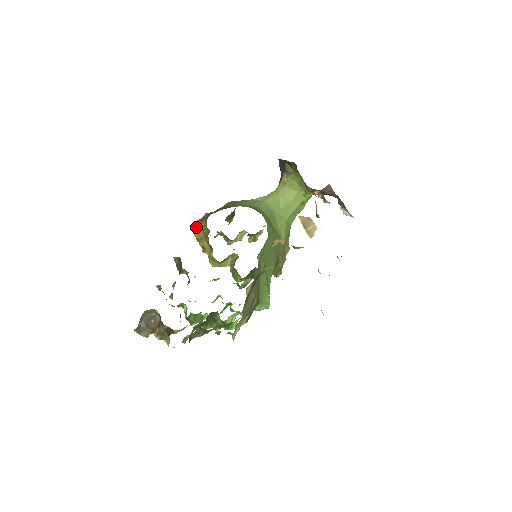
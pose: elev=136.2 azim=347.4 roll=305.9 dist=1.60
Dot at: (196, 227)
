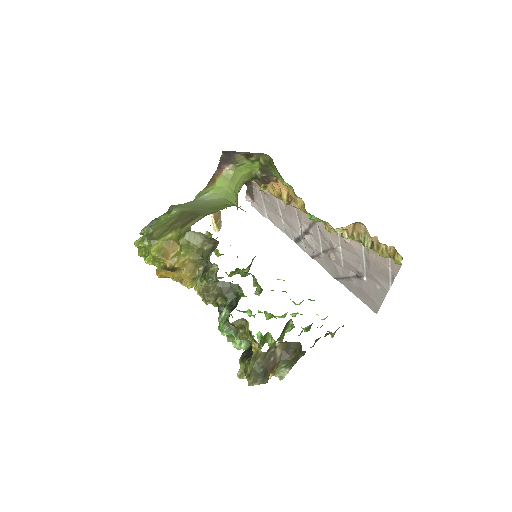
Dot at: (158, 247)
